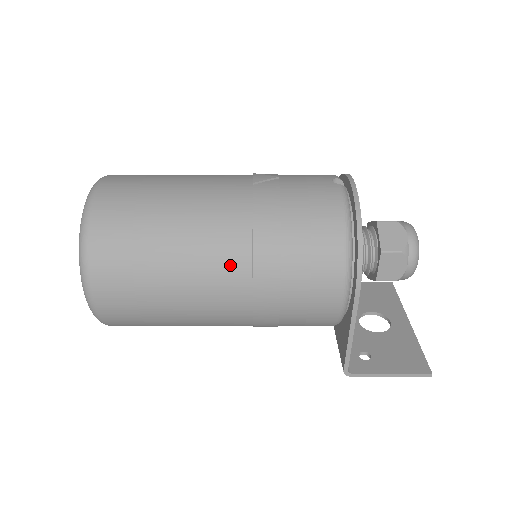
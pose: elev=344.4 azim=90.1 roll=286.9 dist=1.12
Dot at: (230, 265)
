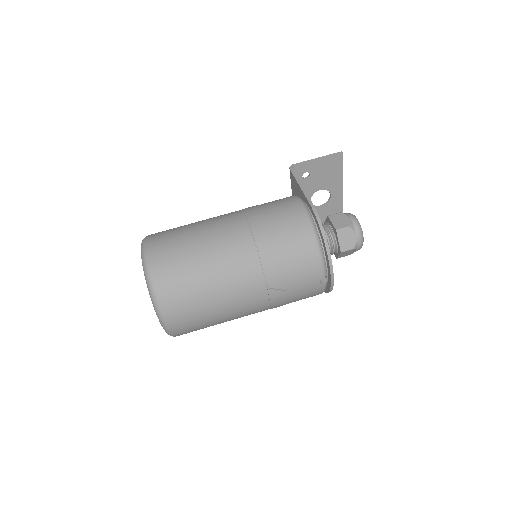
Dot at: occluded
